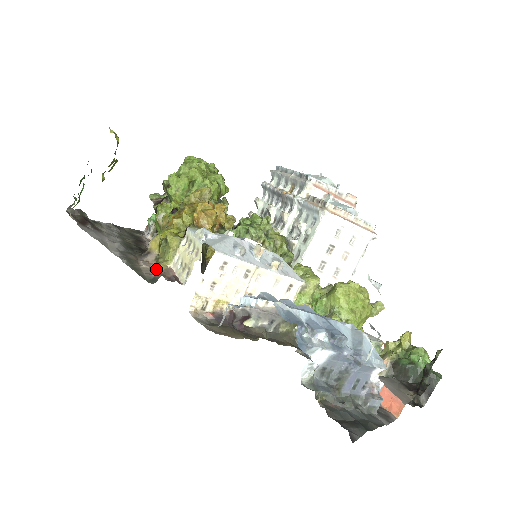
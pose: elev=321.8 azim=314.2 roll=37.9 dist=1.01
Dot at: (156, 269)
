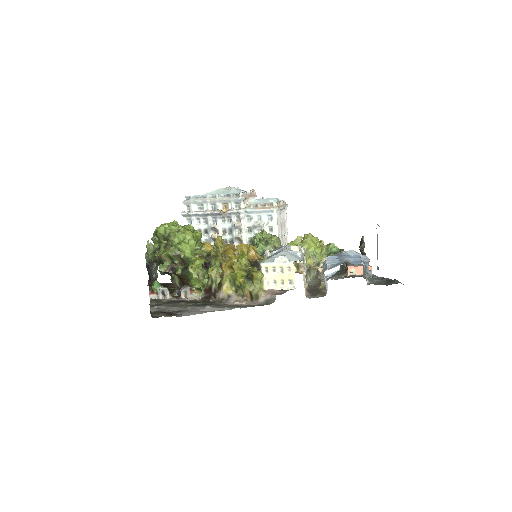
Dot at: (261, 296)
